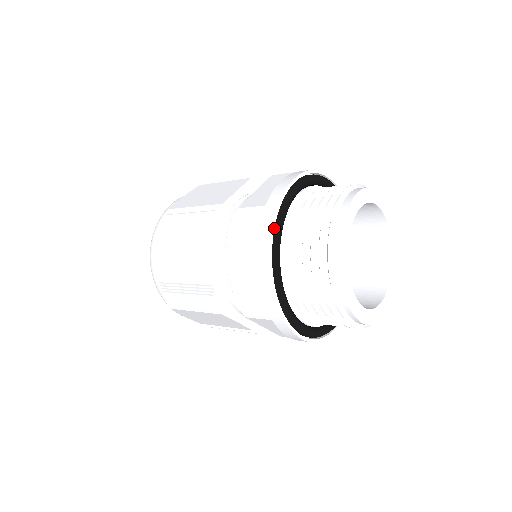
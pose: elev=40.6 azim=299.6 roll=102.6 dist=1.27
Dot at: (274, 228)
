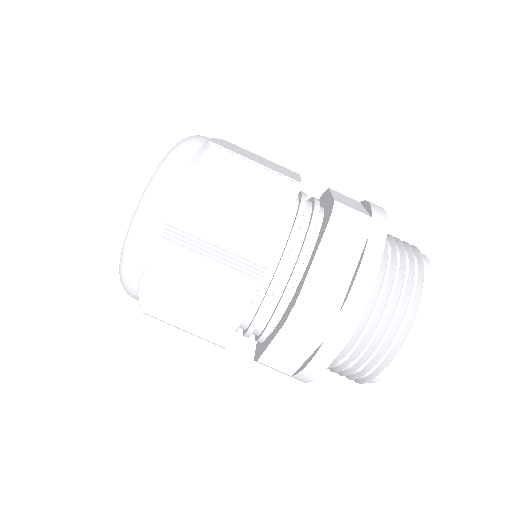
Dot at: (340, 343)
